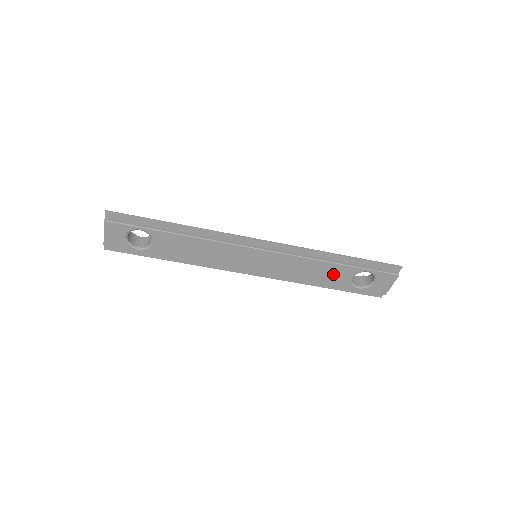
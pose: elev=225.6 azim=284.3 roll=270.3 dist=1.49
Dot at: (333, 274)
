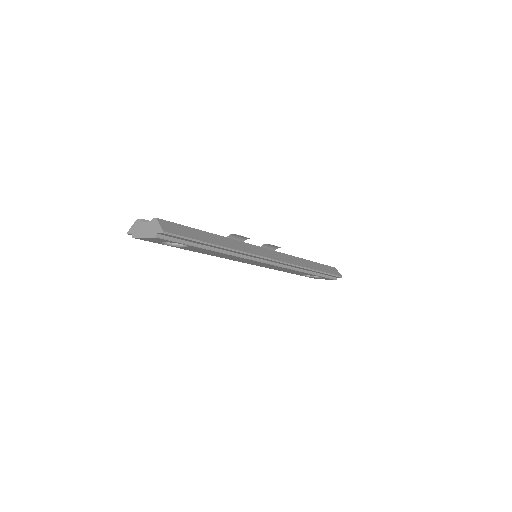
Dot at: (298, 273)
